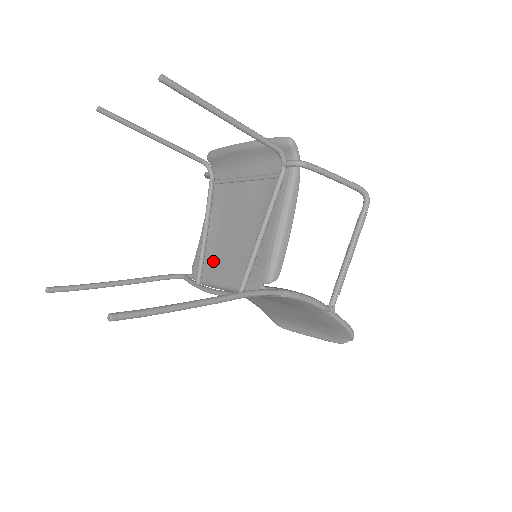
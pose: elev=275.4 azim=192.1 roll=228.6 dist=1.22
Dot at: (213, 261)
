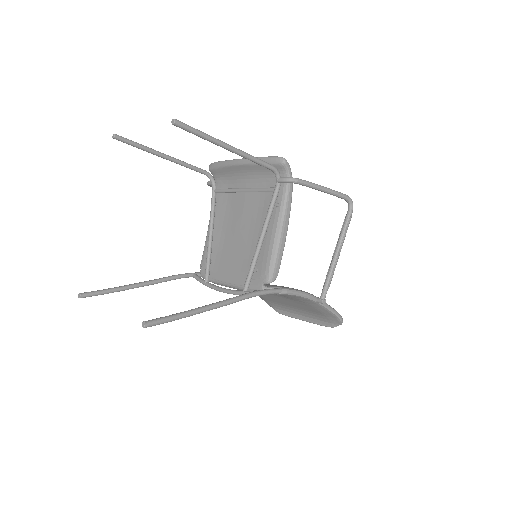
Dot at: (219, 262)
